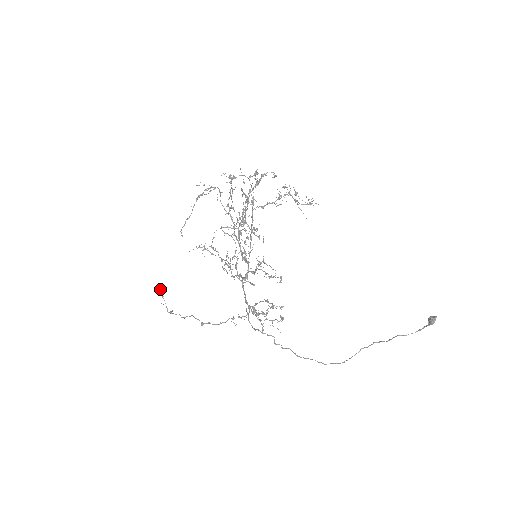
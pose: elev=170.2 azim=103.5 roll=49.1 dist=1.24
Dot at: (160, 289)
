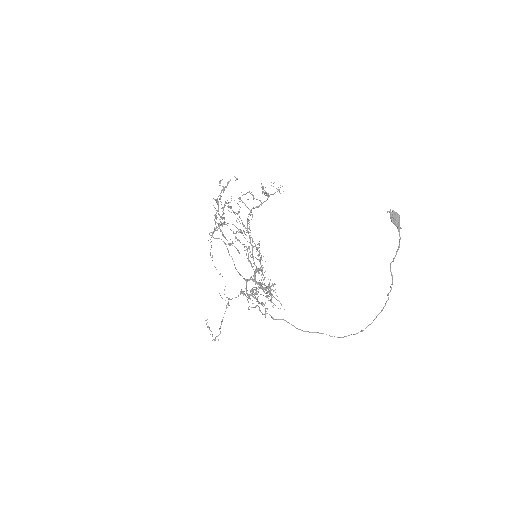
Dot at: occluded
